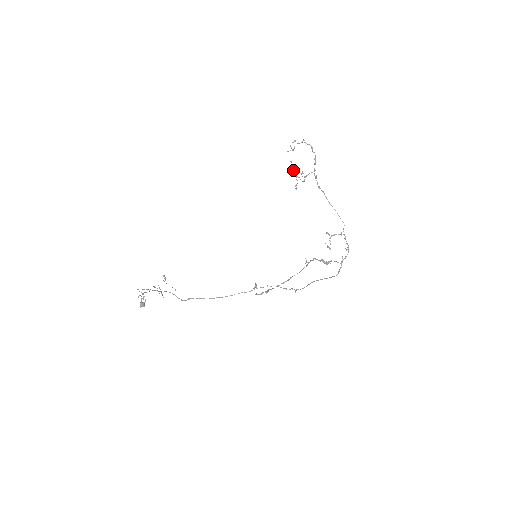
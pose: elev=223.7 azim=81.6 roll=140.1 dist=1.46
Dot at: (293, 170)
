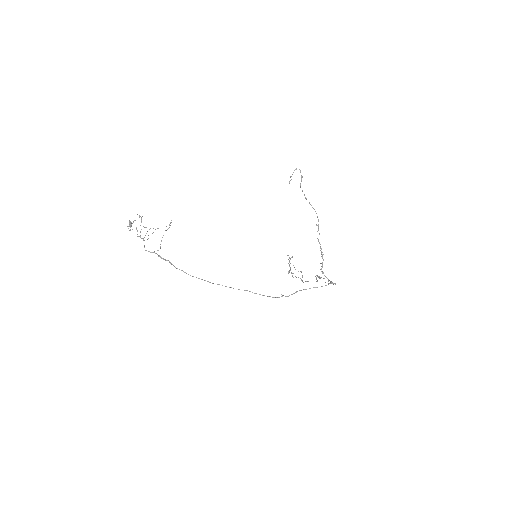
Dot at: (289, 264)
